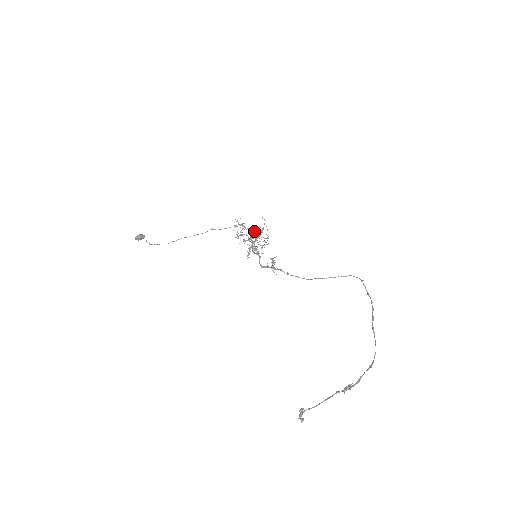
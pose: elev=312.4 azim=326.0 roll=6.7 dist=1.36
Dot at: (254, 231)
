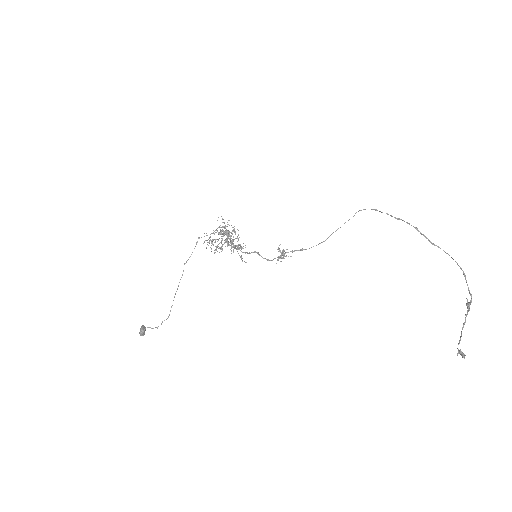
Dot at: occluded
